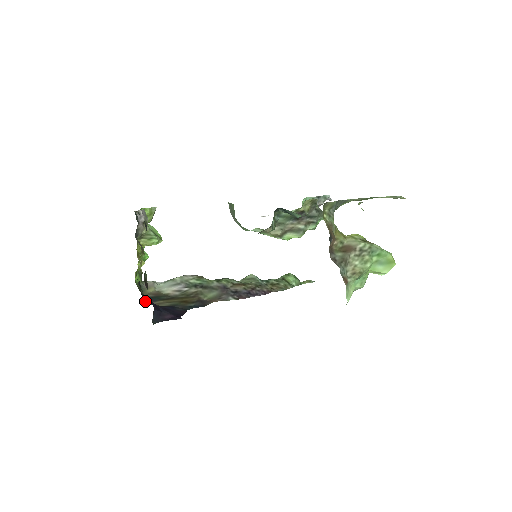
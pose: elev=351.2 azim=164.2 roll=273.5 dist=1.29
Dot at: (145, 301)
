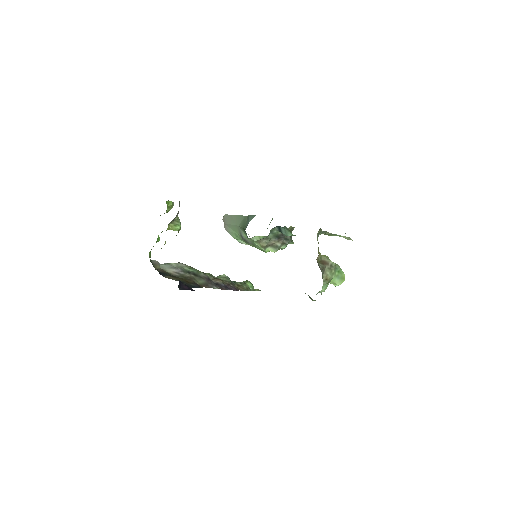
Dot at: occluded
